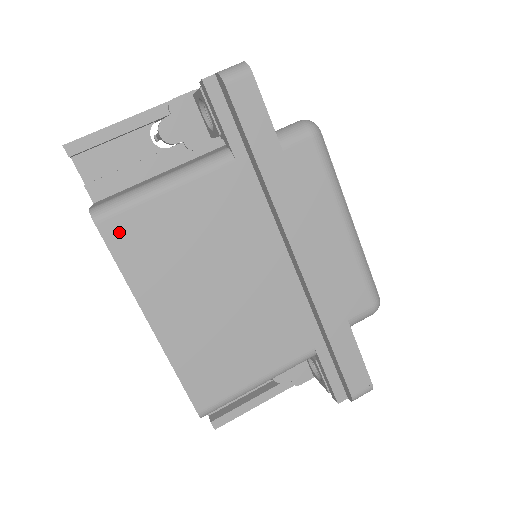
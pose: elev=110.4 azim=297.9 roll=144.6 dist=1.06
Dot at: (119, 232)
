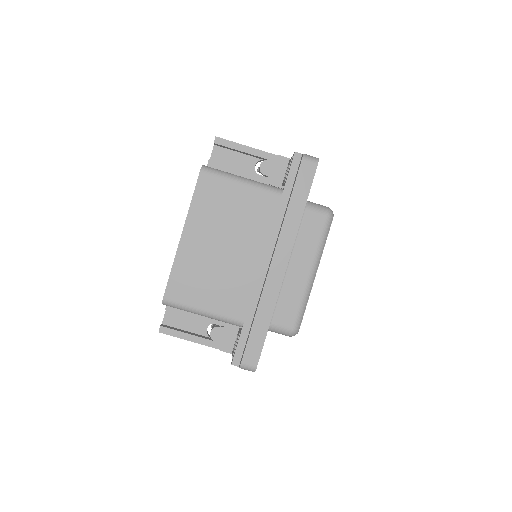
Dot at: (206, 183)
